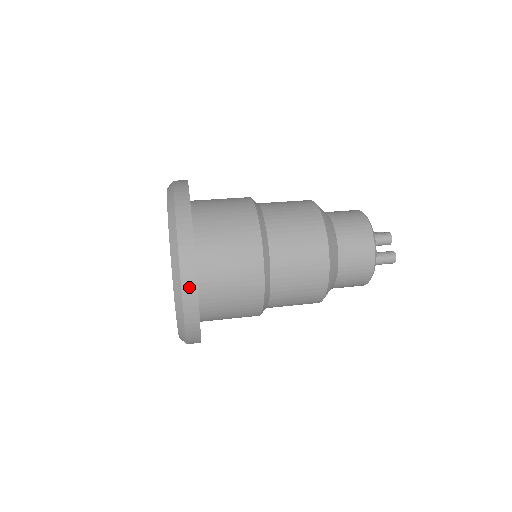
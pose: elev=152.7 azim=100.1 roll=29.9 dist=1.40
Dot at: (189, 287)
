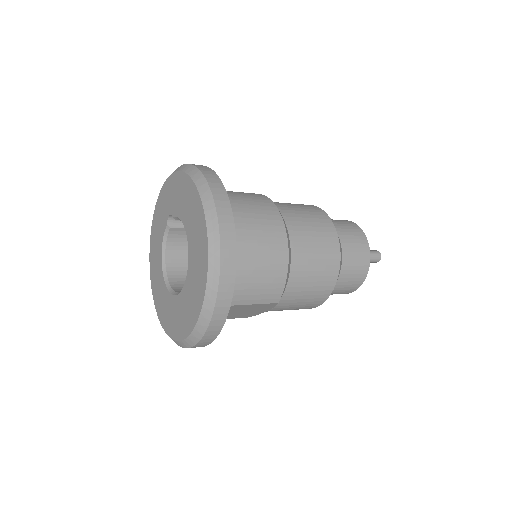
Dot at: (205, 169)
